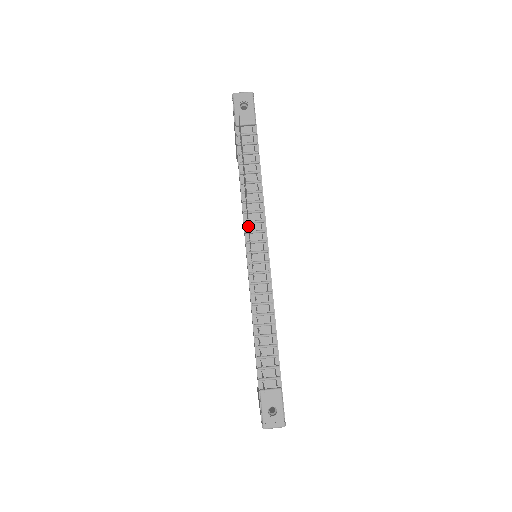
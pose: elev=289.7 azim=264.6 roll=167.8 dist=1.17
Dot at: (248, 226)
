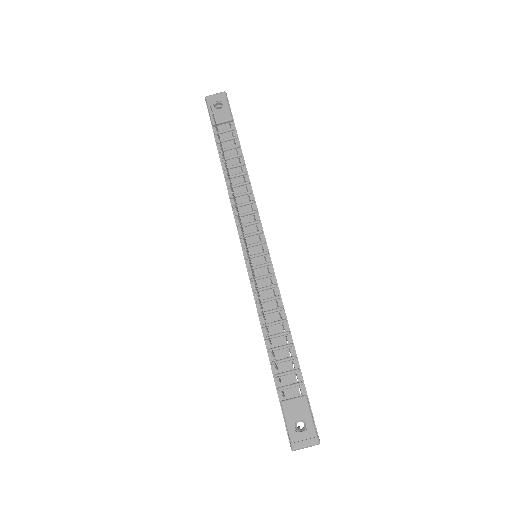
Dot at: occluded
